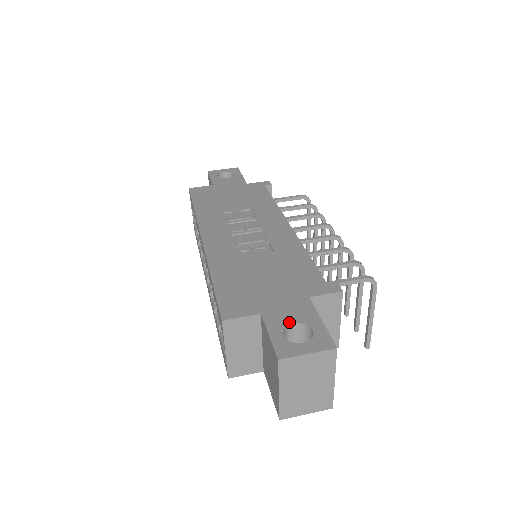
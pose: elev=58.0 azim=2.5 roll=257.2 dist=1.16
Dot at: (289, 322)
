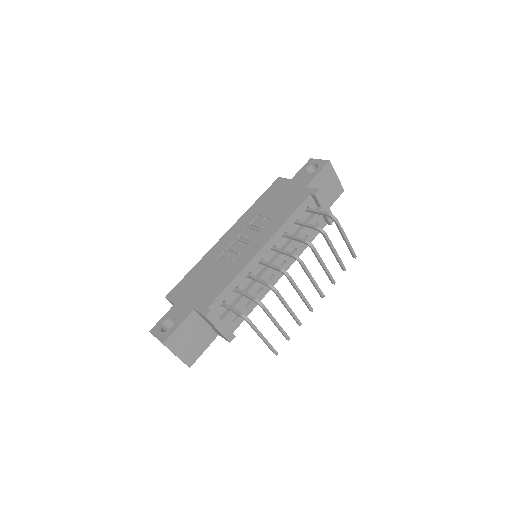
Dot at: (173, 317)
